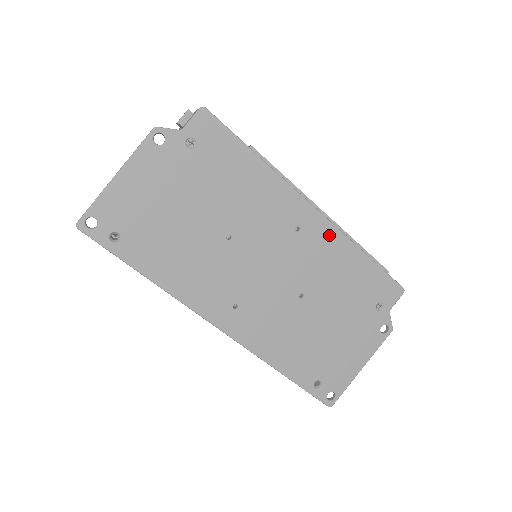
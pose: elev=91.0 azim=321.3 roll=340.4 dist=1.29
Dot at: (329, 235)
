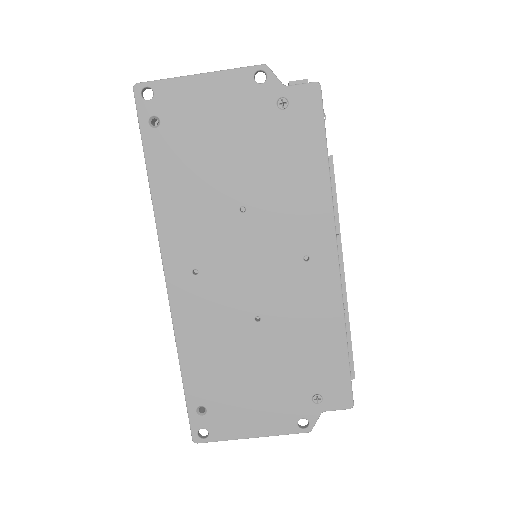
Dot at: (329, 290)
